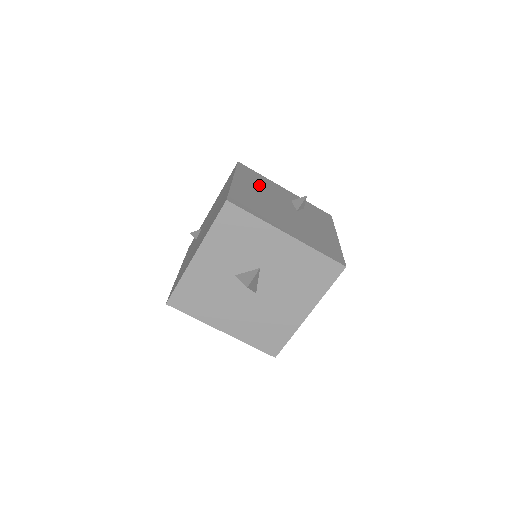
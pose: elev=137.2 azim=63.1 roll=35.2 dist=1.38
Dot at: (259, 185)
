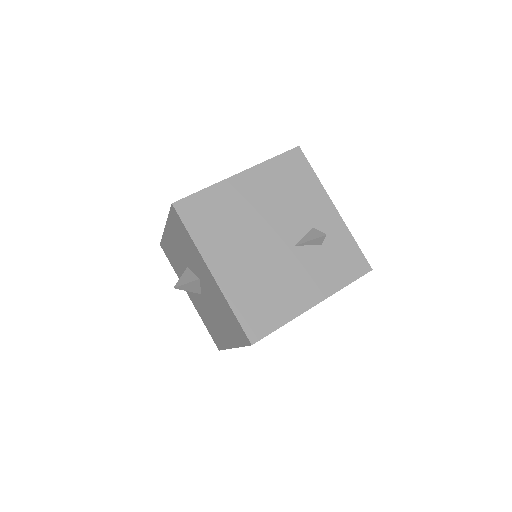
Dot at: (280, 191)
